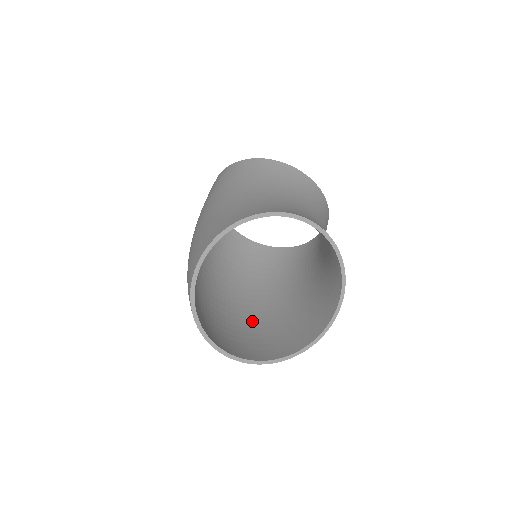
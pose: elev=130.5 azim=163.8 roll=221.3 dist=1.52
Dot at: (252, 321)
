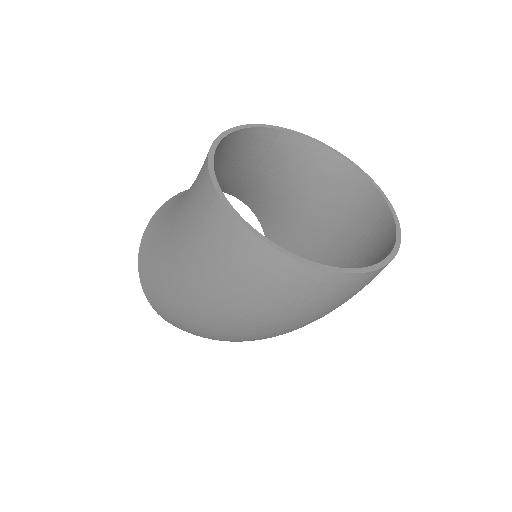
Dot at: occluded
